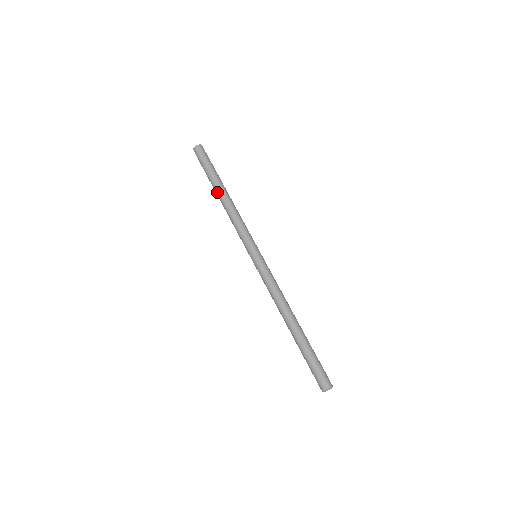
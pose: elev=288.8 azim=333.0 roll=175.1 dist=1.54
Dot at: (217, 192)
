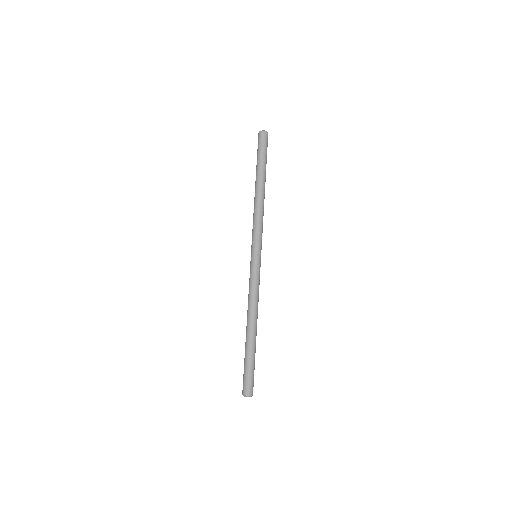
Dot at: (261, 182)
